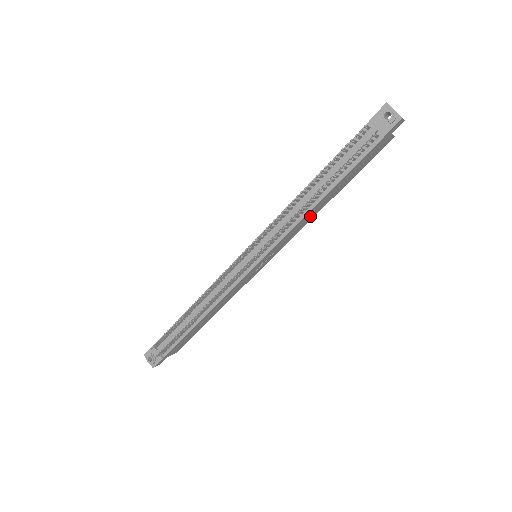
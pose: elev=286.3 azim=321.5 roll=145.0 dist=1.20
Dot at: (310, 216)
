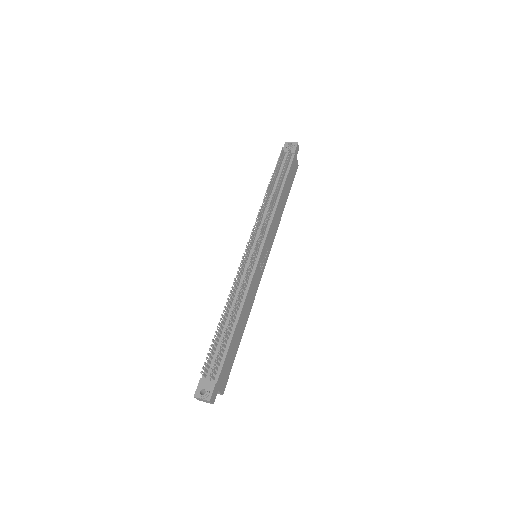
Dot at: (278, 216)
